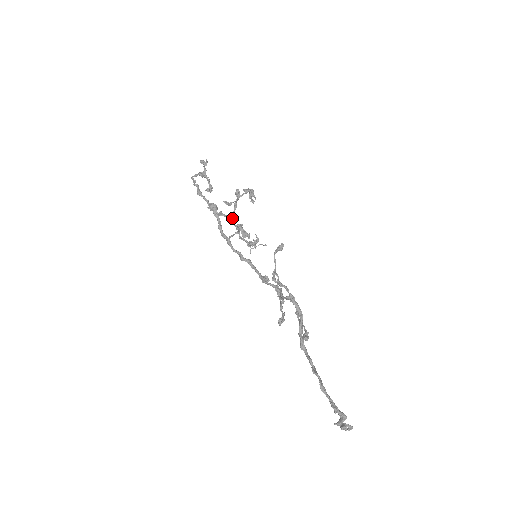
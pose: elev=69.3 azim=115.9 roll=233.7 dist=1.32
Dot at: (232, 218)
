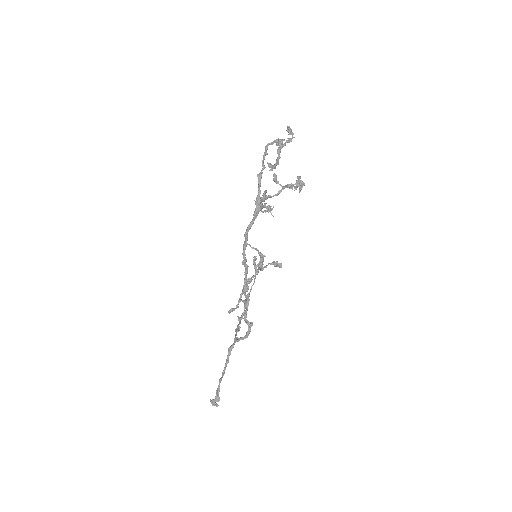
Dot at: occluded
